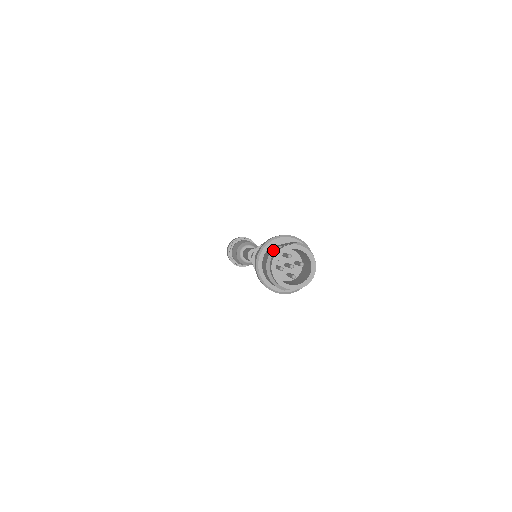
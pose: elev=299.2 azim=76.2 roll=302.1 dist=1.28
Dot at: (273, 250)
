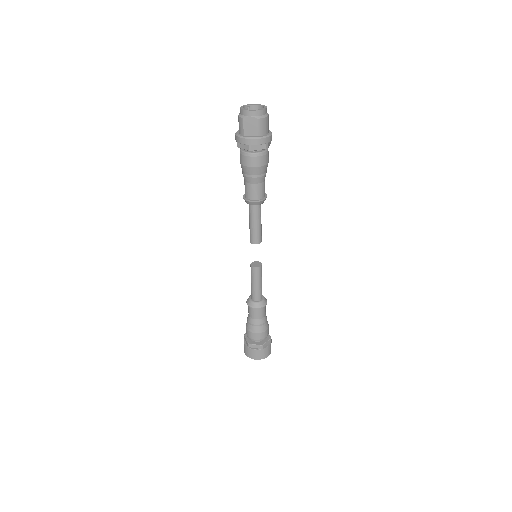
Dot at: occluded
